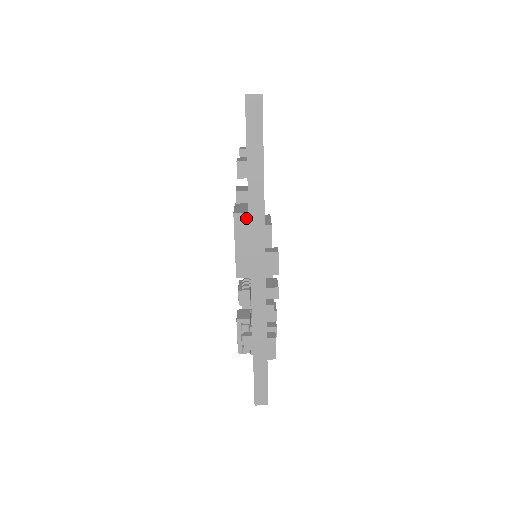
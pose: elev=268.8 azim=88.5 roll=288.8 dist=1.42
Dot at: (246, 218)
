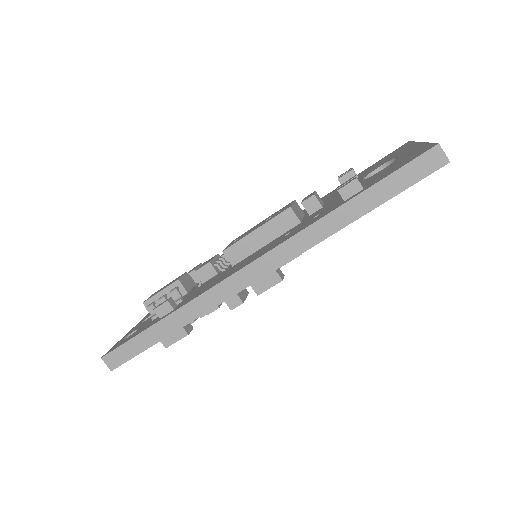
Dot at: (293, 223)
